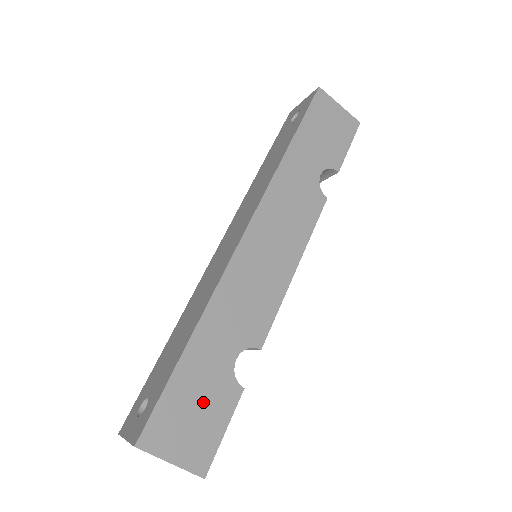
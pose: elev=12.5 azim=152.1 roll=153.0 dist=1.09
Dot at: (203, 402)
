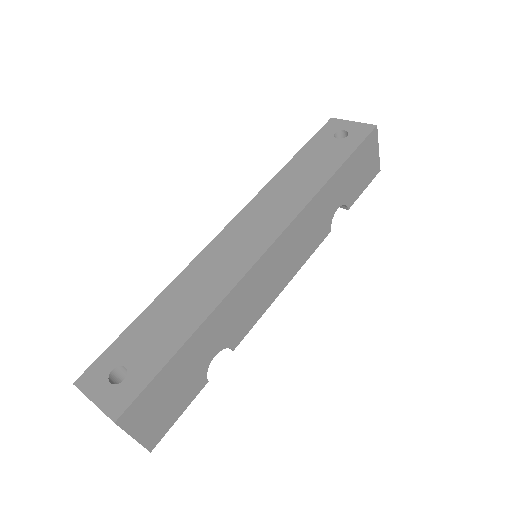
Dot at: (178, 389)
